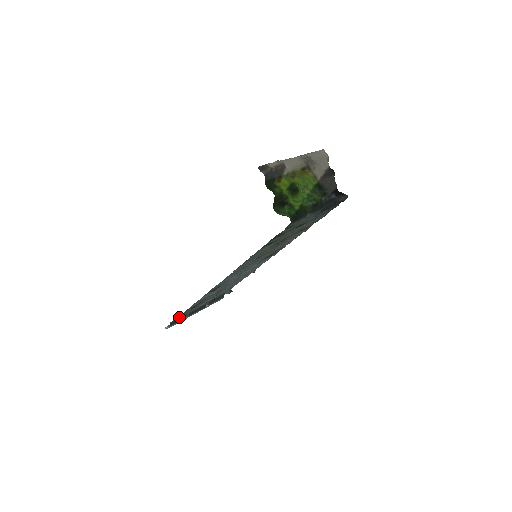
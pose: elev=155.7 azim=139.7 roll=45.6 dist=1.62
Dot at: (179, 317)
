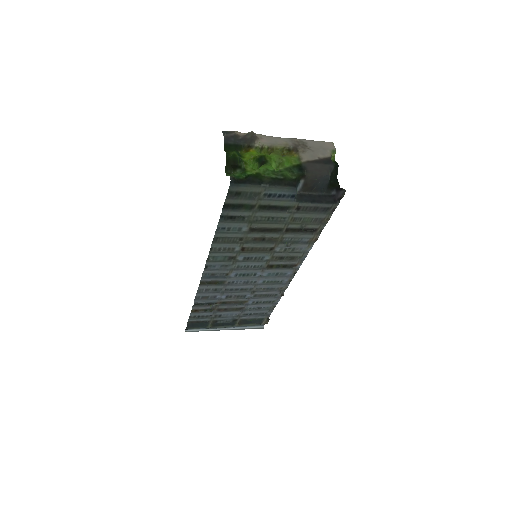
Dot at: (194, 319)
